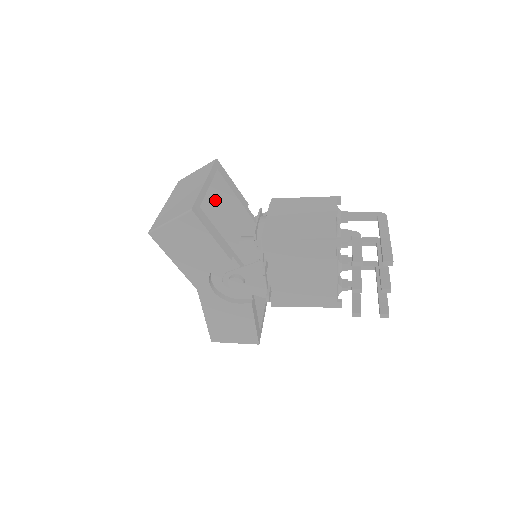
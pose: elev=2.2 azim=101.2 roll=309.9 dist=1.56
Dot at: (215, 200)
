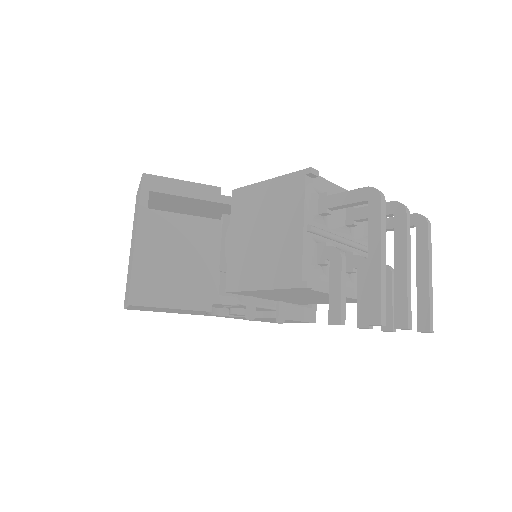
Dot at: (181, 205)
